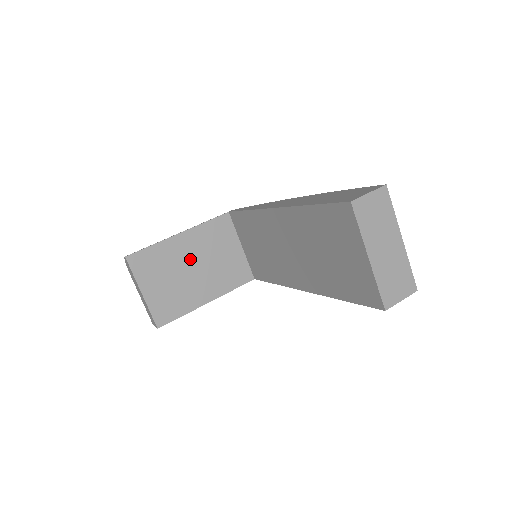
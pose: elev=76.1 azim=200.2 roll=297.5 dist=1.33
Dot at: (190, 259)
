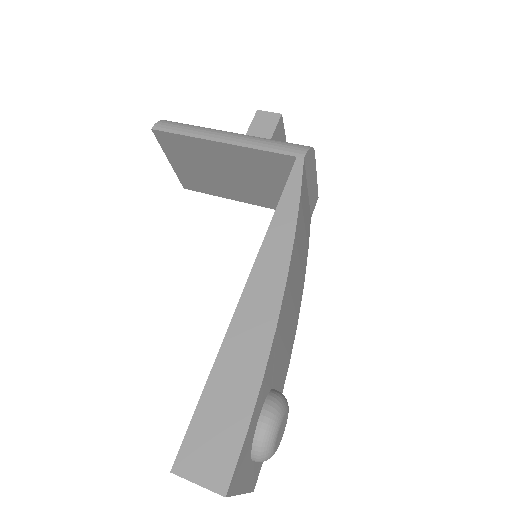
Dot at: (229, 166)
